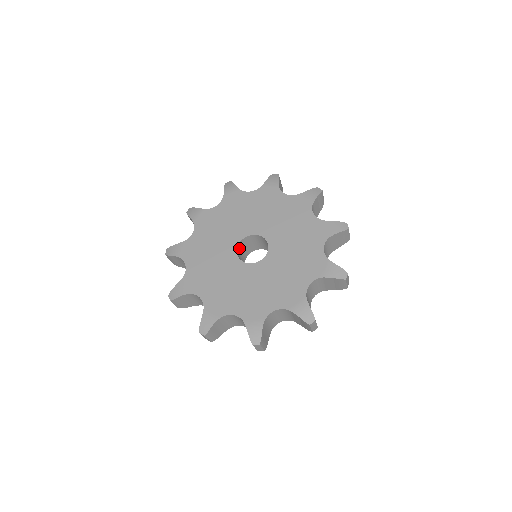
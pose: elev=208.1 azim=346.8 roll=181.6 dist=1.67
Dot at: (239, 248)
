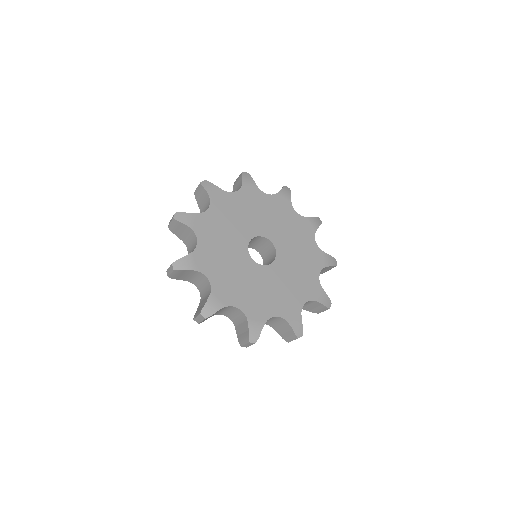
Dot at: occluded
